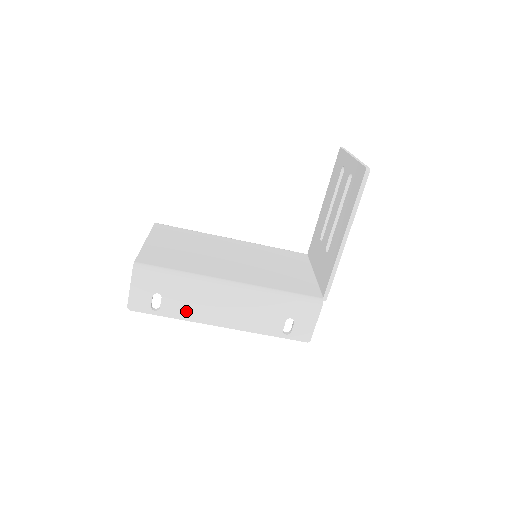
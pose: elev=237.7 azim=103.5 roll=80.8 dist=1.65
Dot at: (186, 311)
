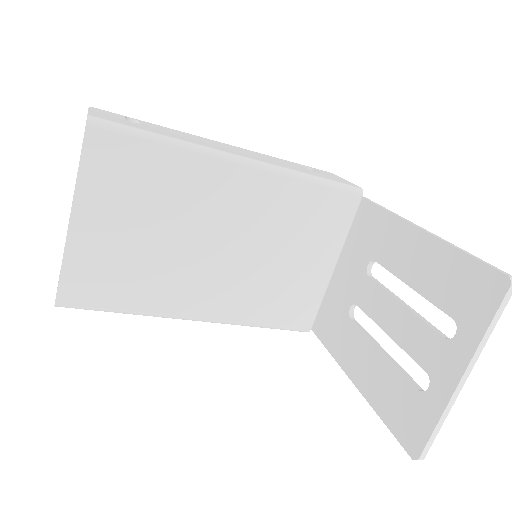
Dot at: occluded
